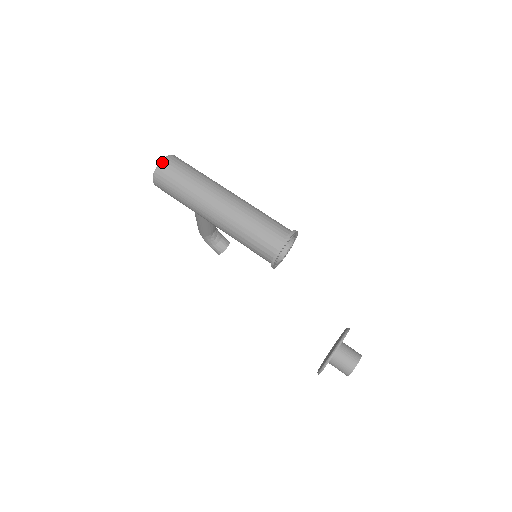
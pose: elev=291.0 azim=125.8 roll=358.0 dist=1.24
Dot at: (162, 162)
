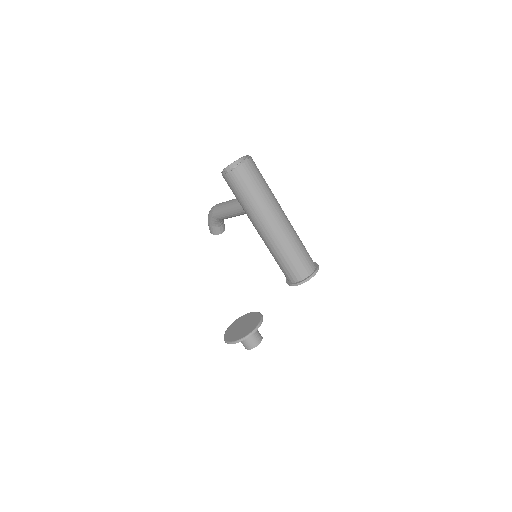
Dot at: (246, 162)
